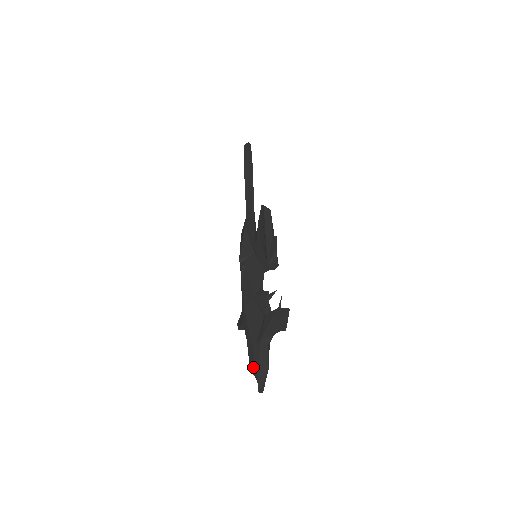
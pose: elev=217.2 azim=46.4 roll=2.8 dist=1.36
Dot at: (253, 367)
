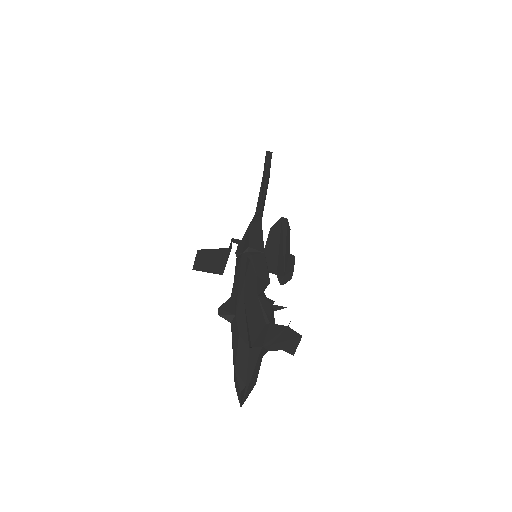
Dot at: (243, 371)
